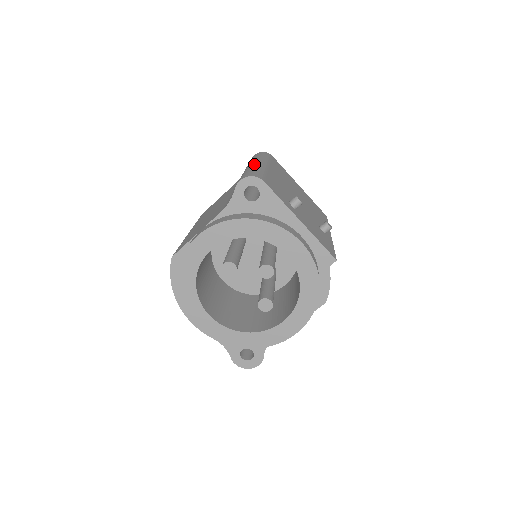
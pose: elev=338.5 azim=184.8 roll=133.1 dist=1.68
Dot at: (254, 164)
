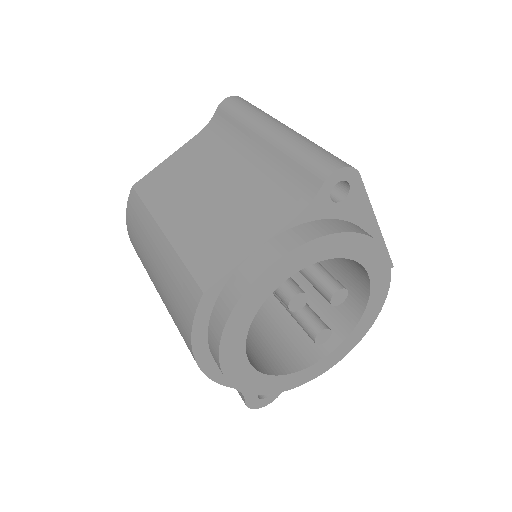
Dot at: (289, 131)
